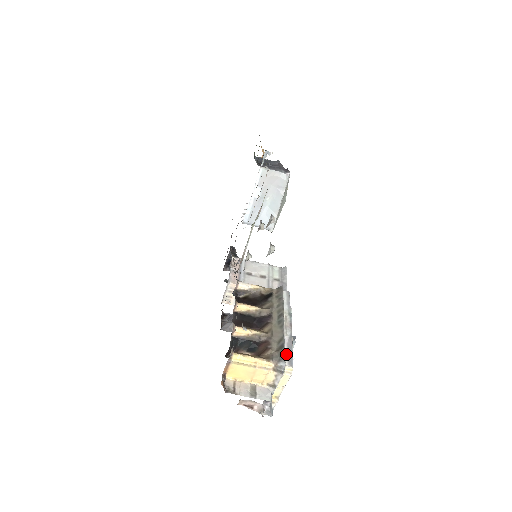
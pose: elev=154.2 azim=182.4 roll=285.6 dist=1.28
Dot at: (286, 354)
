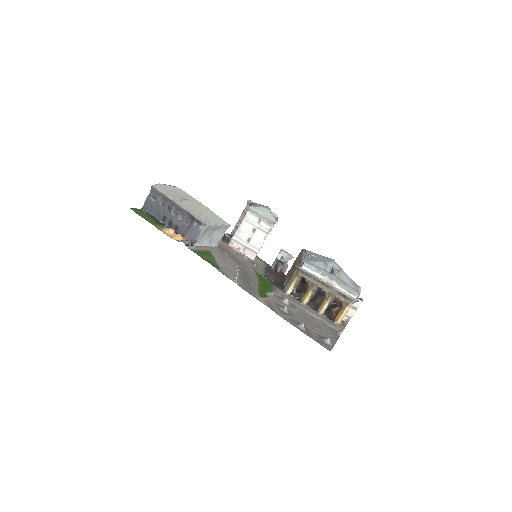
Dot at: (348, 294)
